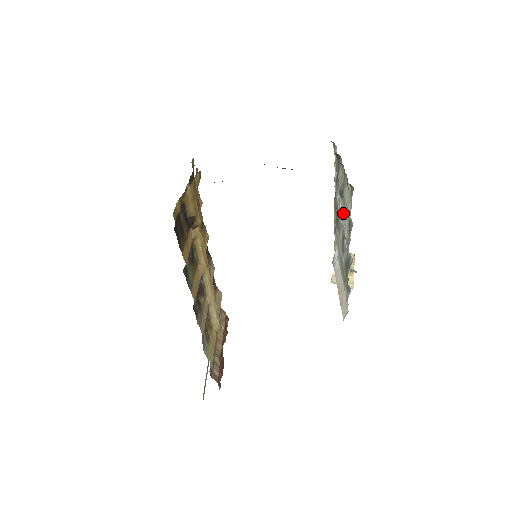
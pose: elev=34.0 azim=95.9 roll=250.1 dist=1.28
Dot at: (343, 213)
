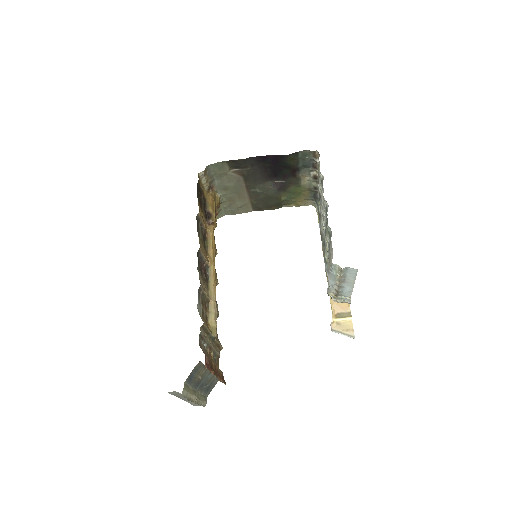
Dot at: occluded
